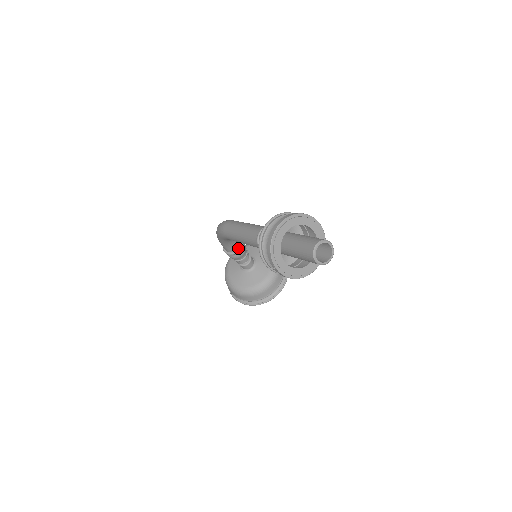
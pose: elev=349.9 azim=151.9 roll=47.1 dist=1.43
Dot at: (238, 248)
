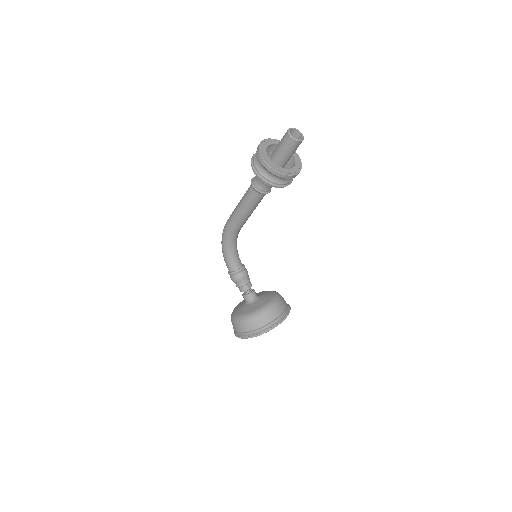
Dot at: (241, 267)
